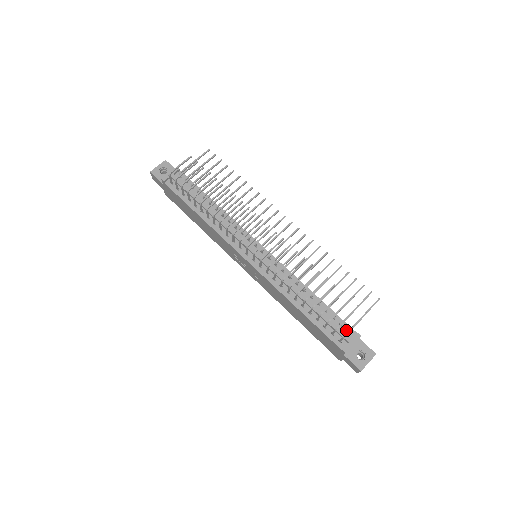
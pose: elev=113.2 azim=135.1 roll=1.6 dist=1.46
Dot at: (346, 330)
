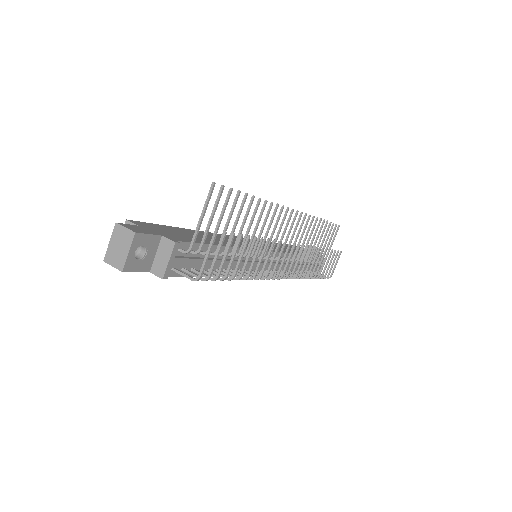
Dot at: occluded
